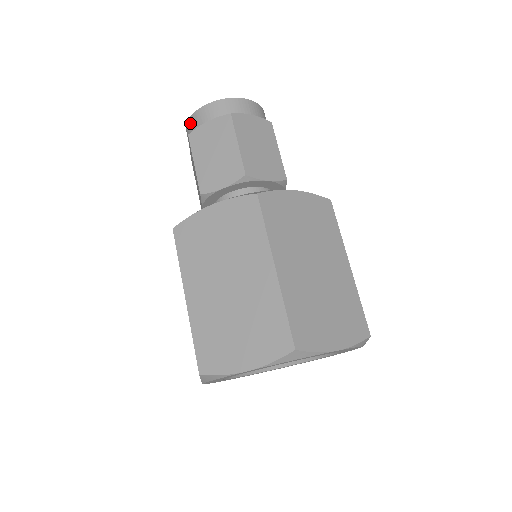
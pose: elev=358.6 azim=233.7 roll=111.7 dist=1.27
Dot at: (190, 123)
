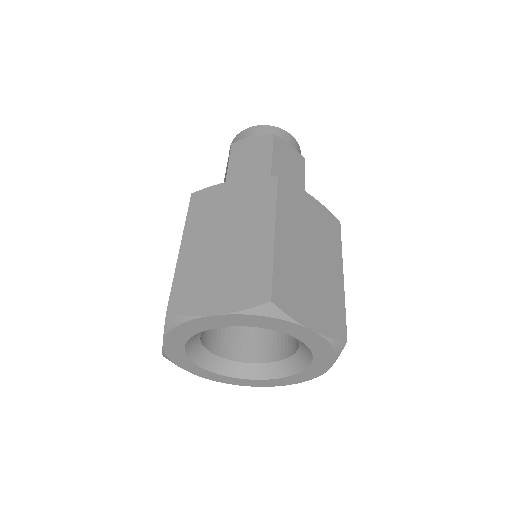
Dot at: (236, 138)
